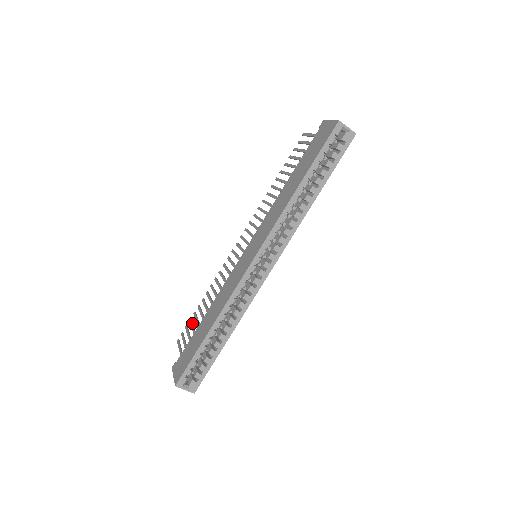
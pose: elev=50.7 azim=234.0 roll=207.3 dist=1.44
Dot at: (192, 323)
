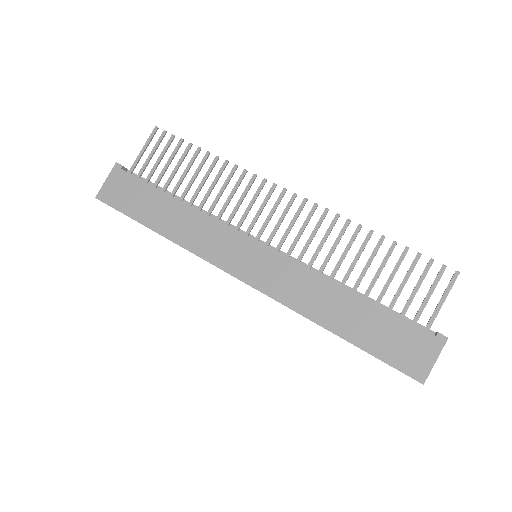
Dot at: (176, 153)
